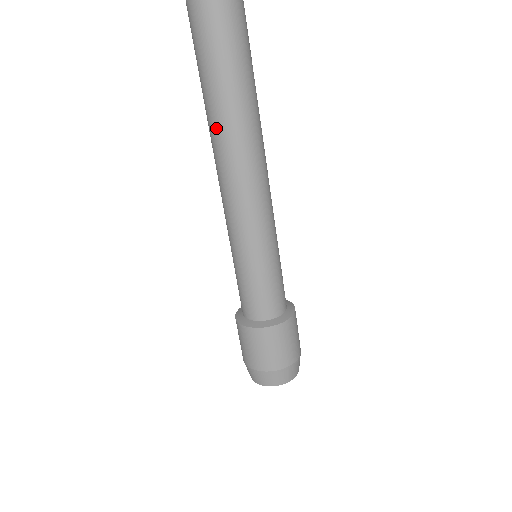
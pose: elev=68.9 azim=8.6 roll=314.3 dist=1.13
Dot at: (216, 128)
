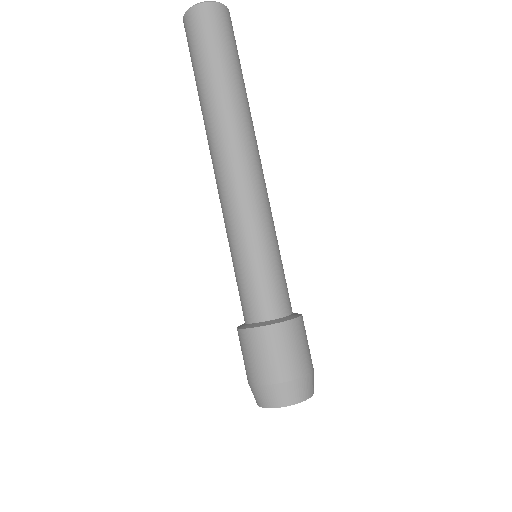
Dot at: (212, 124)
